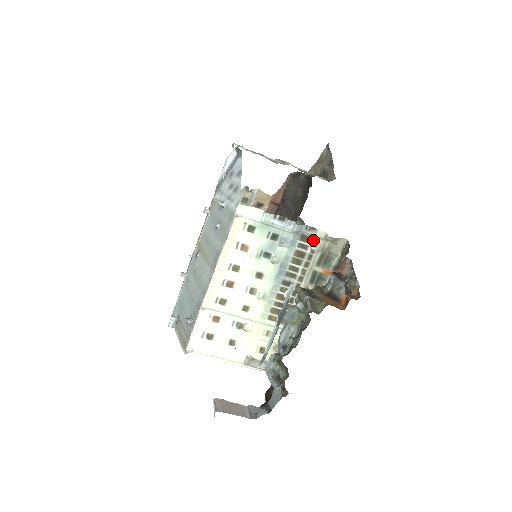
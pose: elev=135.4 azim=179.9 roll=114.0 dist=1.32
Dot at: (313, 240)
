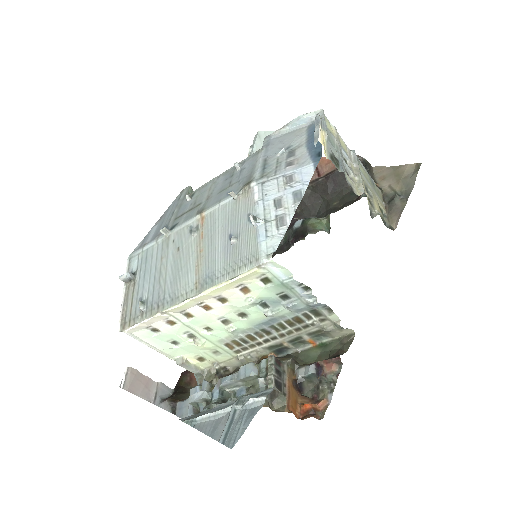
Dot at: (322, 317)
